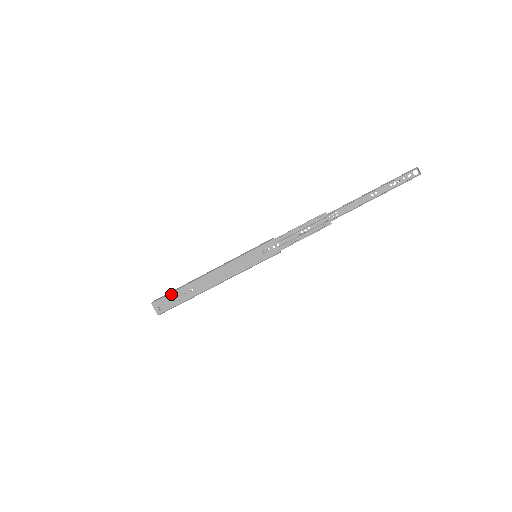
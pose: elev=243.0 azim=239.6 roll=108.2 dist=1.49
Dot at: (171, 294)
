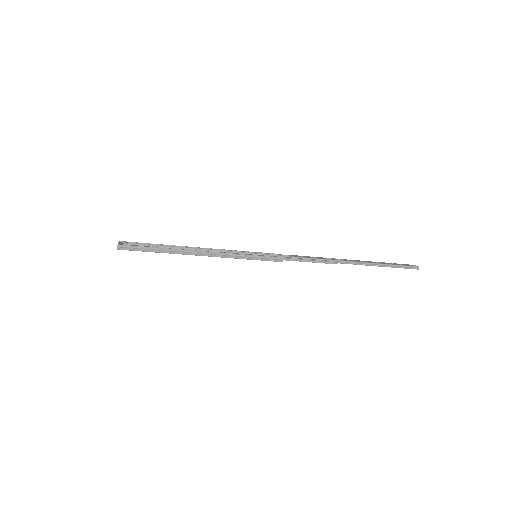
Dot at: occluded
